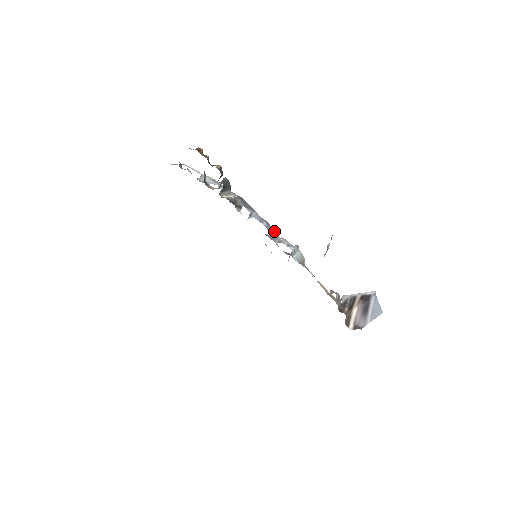
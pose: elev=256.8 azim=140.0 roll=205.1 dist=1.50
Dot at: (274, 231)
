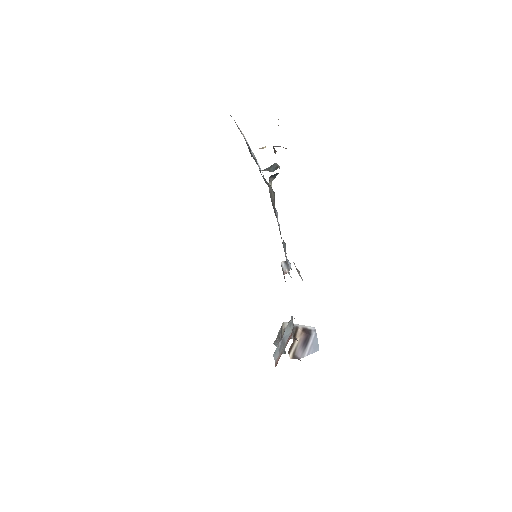
Dot at: occluded
